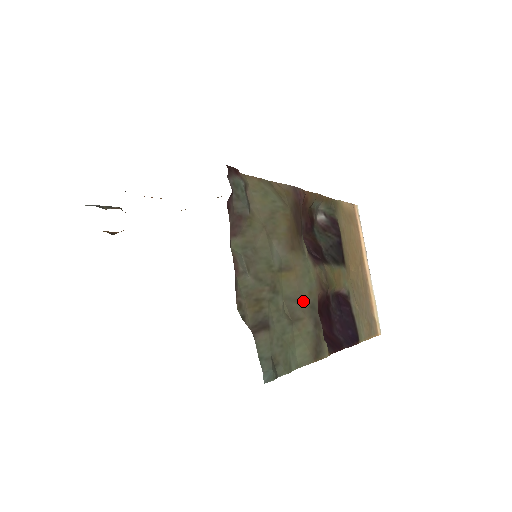
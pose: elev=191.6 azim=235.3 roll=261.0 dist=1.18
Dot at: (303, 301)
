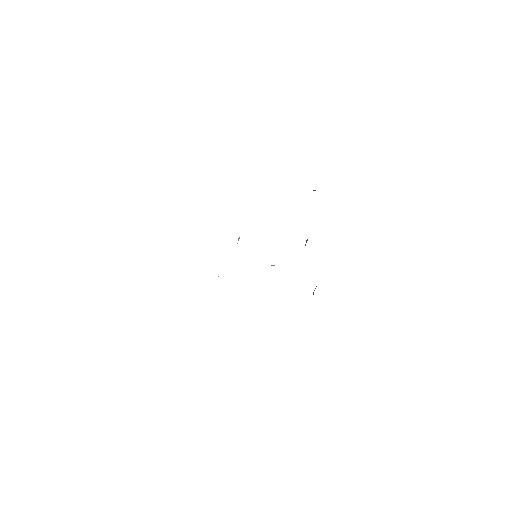
Dot at: occluded
